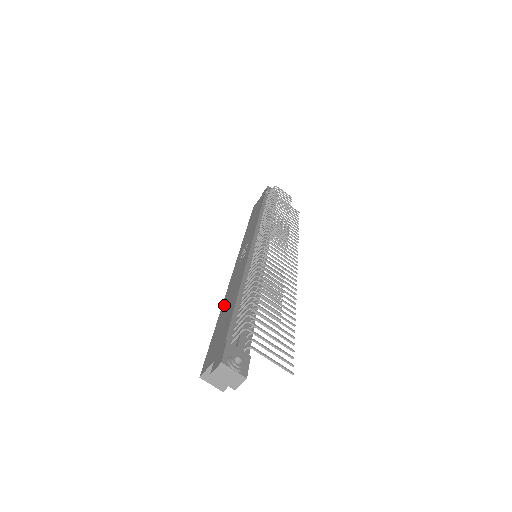
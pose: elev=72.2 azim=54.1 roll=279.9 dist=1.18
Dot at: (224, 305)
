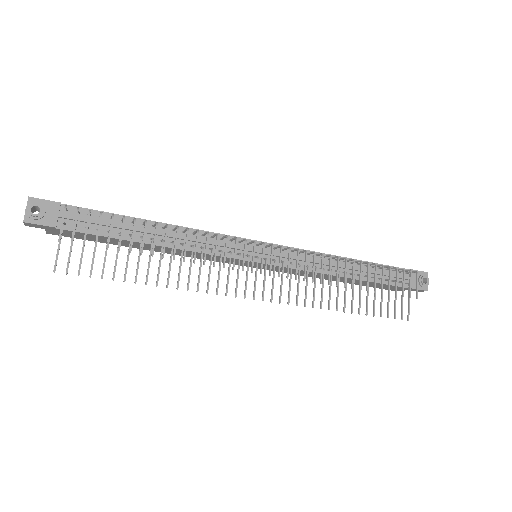
Dot at: occluded
